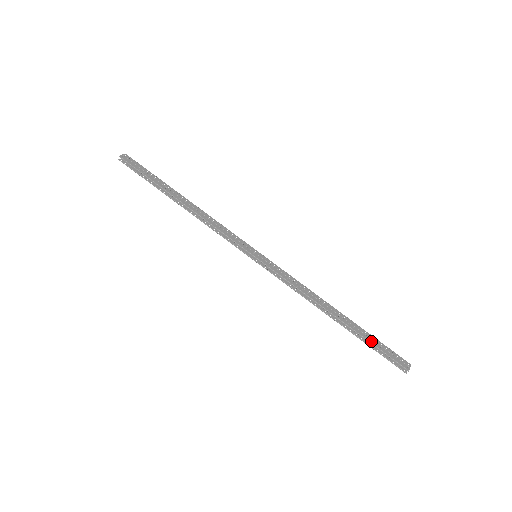
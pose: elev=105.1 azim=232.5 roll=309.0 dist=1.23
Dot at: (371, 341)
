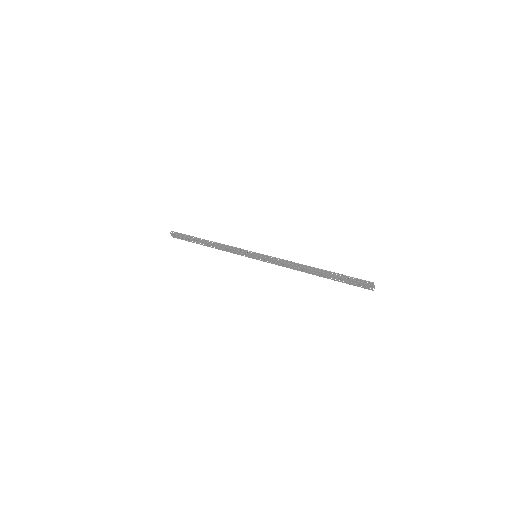
Dot at: (342, 275)
